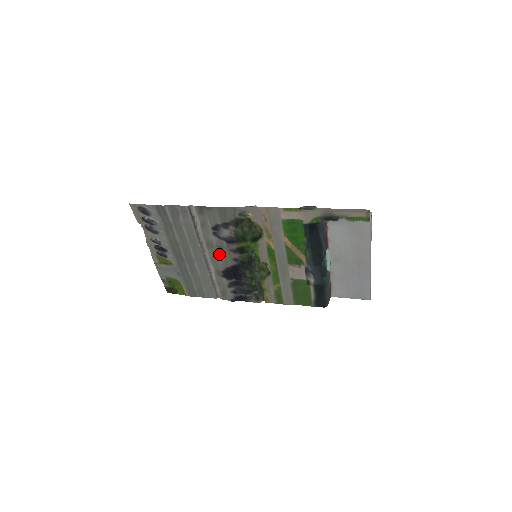
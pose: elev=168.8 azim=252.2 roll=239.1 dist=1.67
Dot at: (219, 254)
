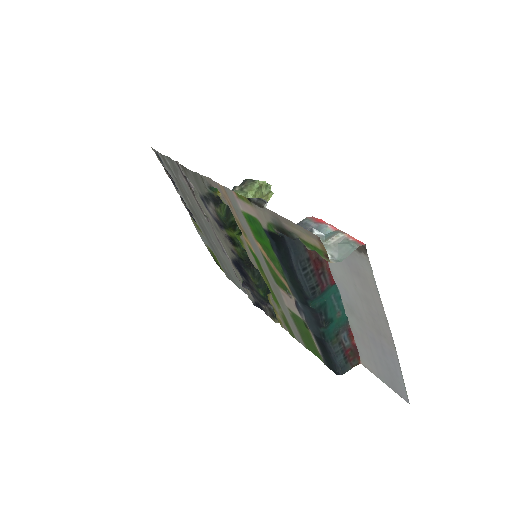
Dot at: (221, 237)
